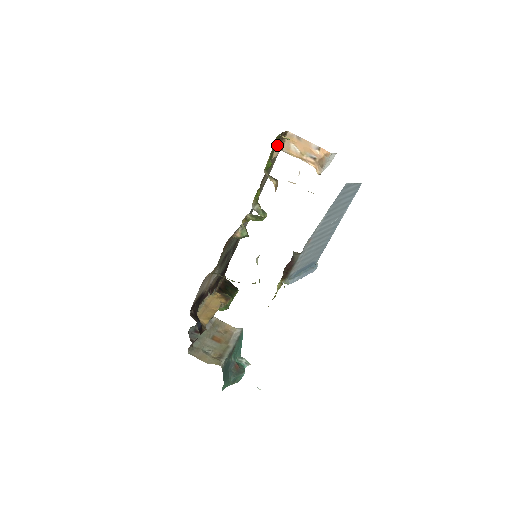
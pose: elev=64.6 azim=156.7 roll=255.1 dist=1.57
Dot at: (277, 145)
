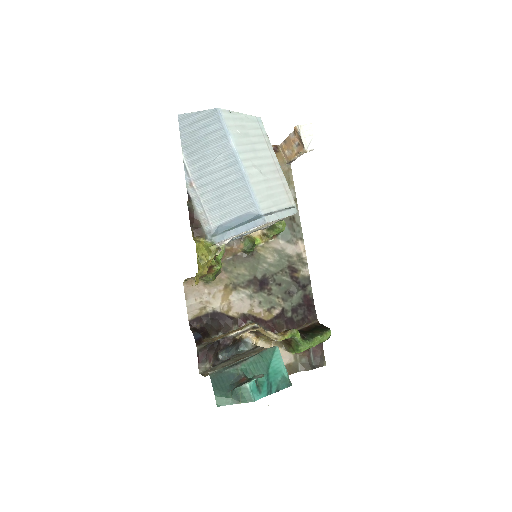
Dot at: occluded
